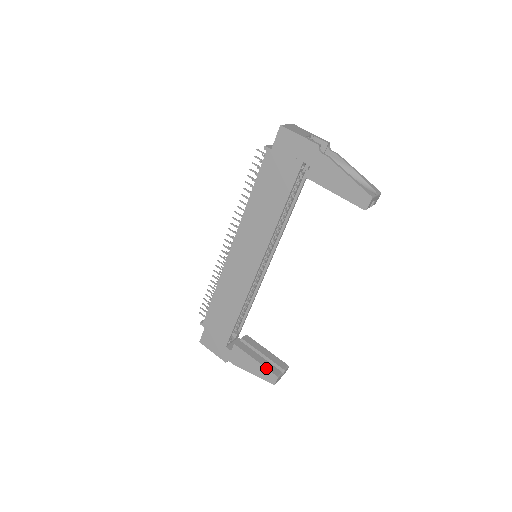
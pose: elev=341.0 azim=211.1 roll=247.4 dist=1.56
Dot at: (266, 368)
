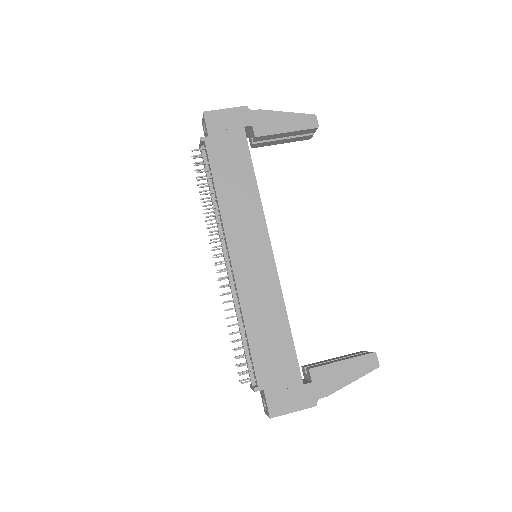
Dot at: (358, 356)
